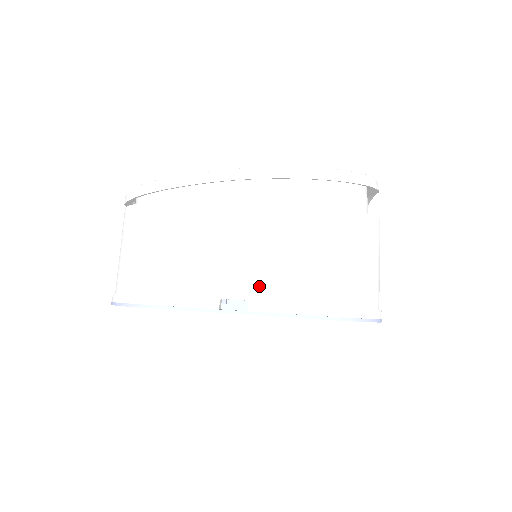
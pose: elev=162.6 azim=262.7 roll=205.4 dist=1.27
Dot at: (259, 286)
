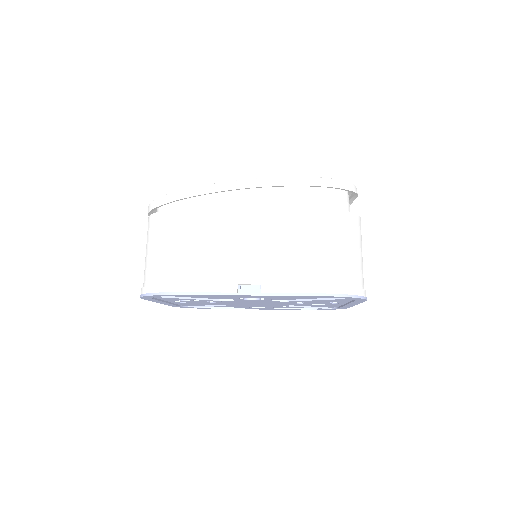
Dot at: (269, 272)
